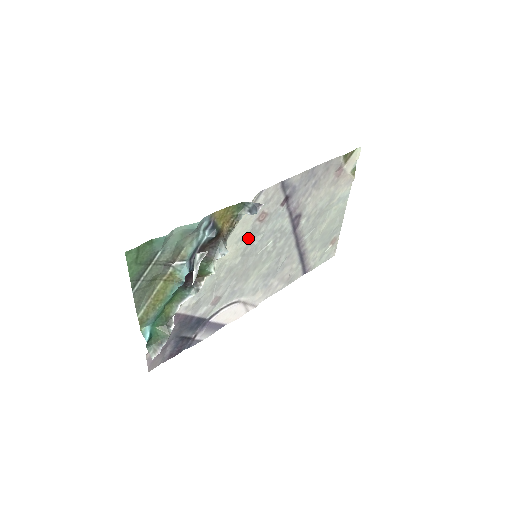
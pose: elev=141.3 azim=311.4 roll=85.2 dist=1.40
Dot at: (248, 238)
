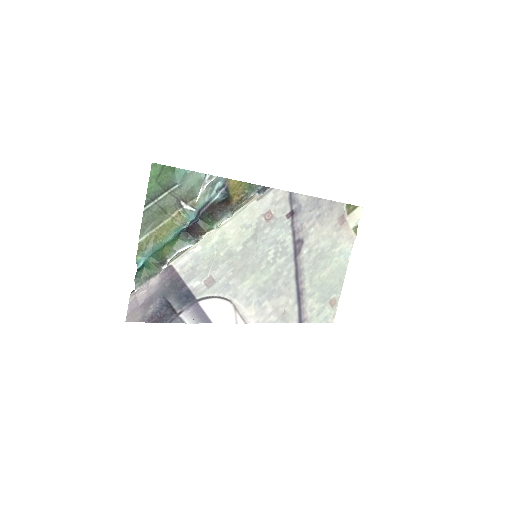
Dot at: (252, 231)
